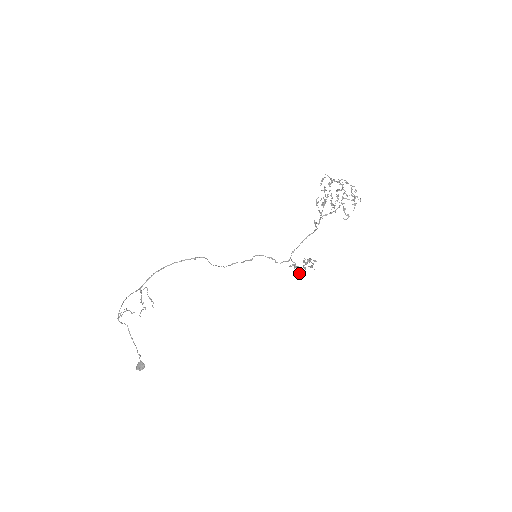
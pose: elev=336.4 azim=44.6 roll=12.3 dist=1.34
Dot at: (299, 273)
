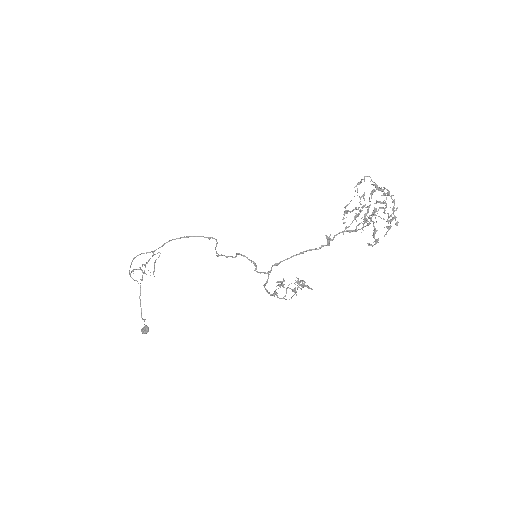
Dot at: occluded
